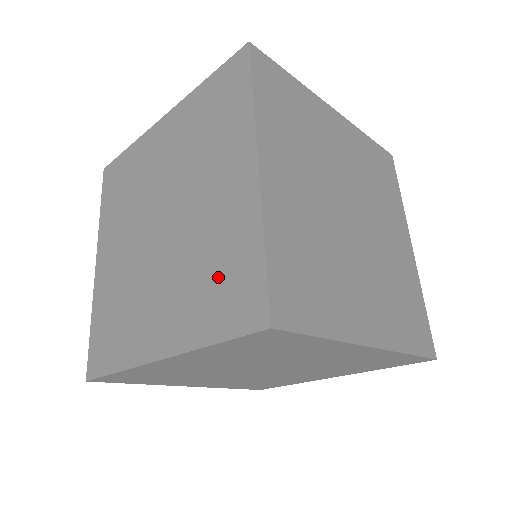
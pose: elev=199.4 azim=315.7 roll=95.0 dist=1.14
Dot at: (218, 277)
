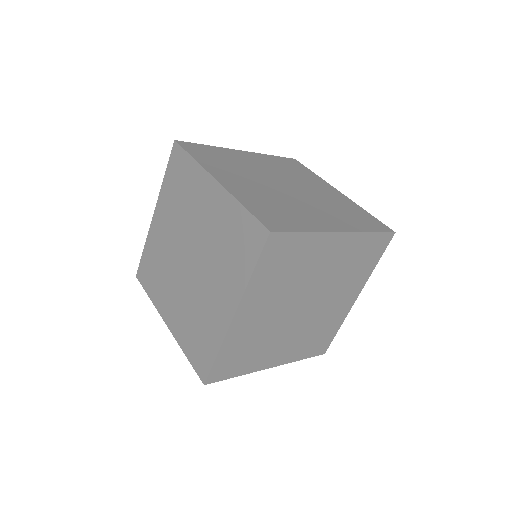
Dot at: (233, 243)
